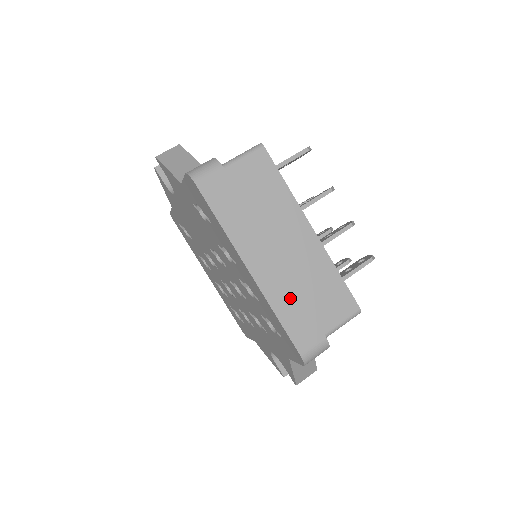
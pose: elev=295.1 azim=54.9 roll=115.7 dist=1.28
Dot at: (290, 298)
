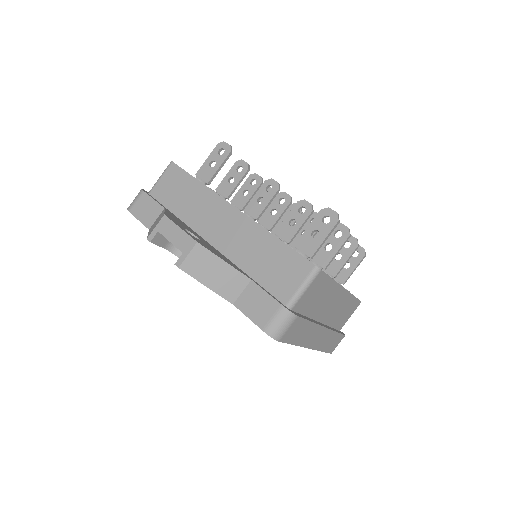
Dot at: (330, 338)
